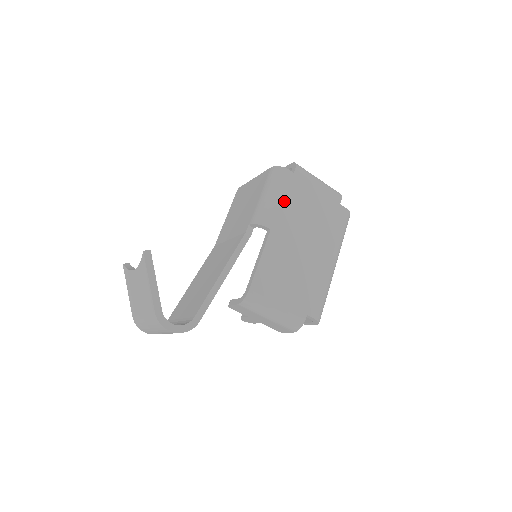
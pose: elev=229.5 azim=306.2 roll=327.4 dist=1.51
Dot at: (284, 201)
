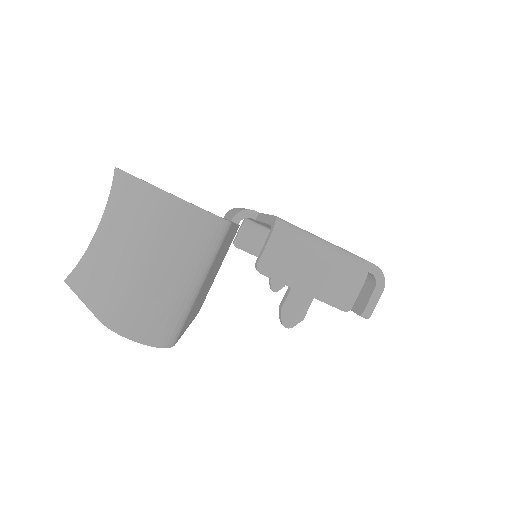
Dot at: occluded
